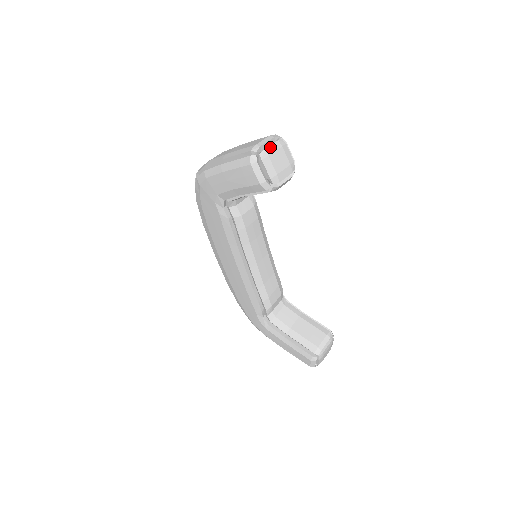
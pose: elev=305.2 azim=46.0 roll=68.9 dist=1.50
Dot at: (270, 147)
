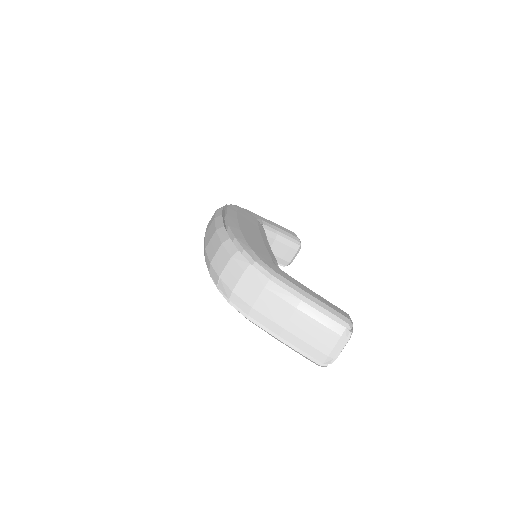
Dot at: occluded
